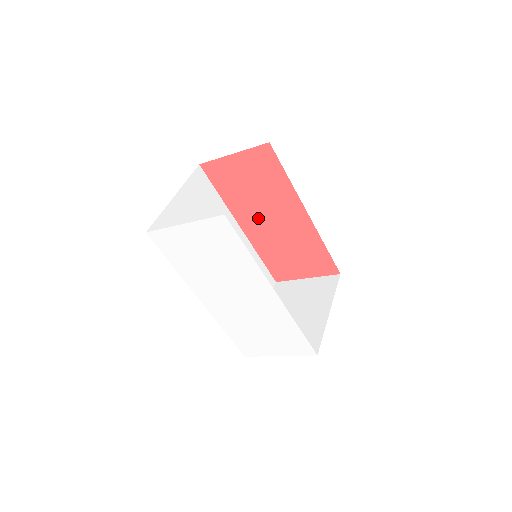
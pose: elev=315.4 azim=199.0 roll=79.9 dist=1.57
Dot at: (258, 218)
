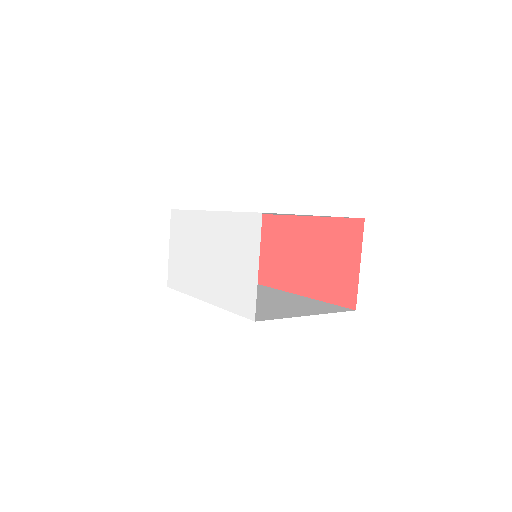
Dot at: (294, 268)
